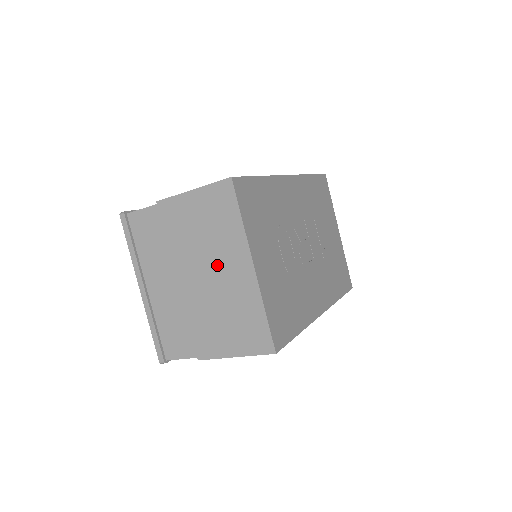
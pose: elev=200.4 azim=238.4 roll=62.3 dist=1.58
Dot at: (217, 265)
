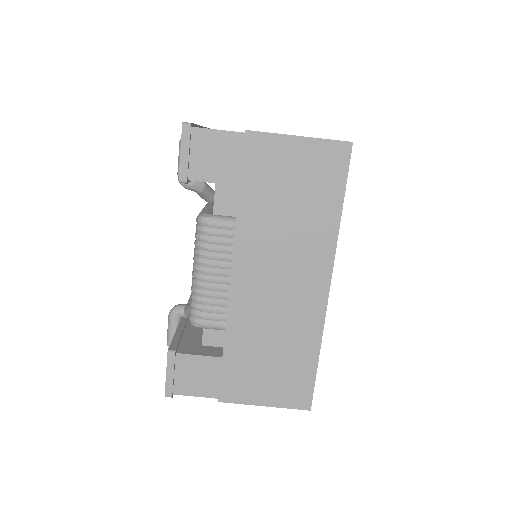
Dot at: occluded
